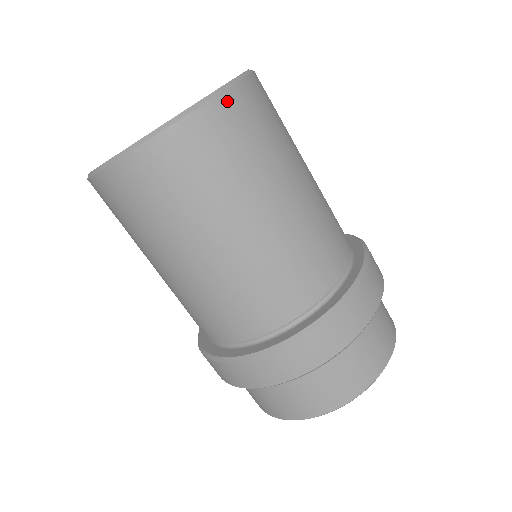
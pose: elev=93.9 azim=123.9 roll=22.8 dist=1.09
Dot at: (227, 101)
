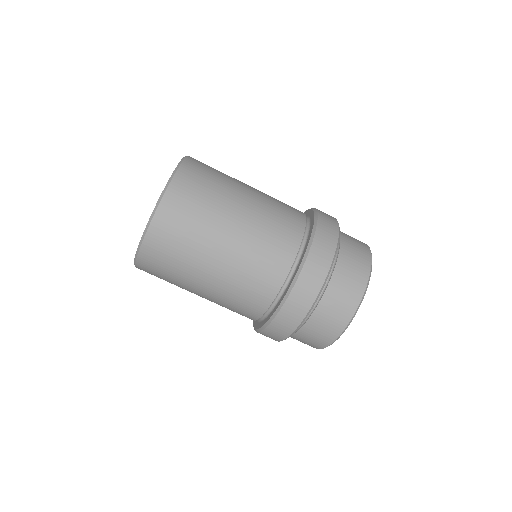
Dot at: (179, 179)
